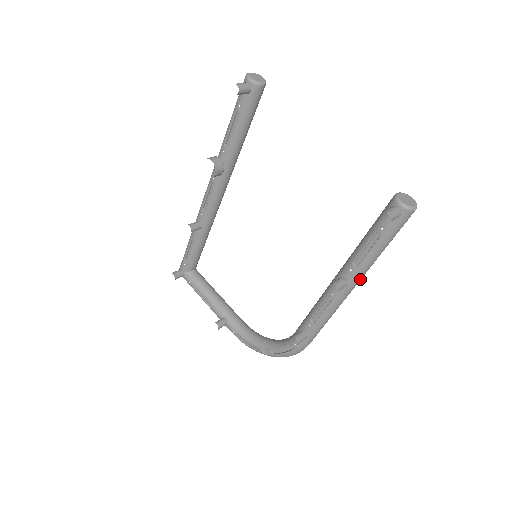
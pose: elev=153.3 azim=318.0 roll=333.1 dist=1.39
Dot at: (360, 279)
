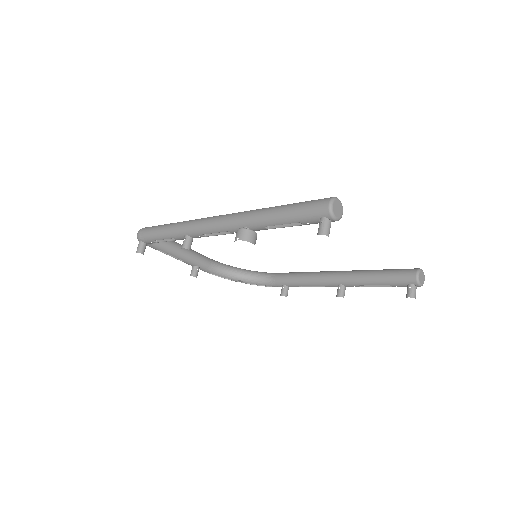
Dot at: occluded
